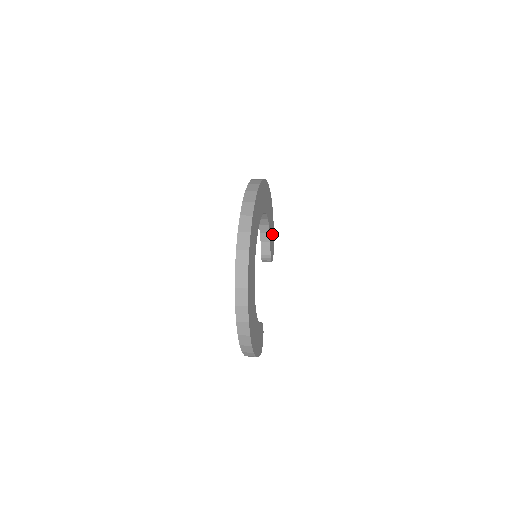
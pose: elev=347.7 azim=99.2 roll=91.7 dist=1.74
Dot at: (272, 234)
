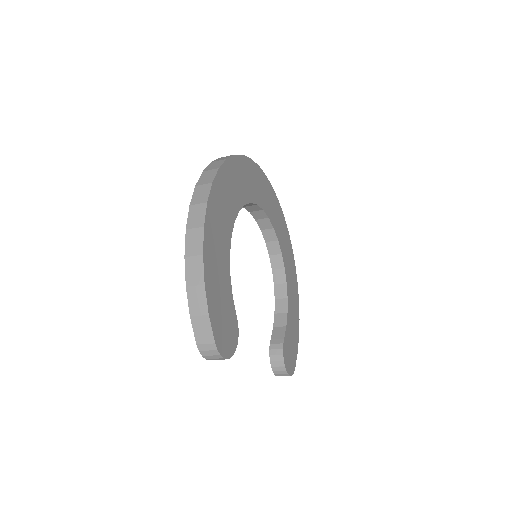
Dot at: (293, 341)
